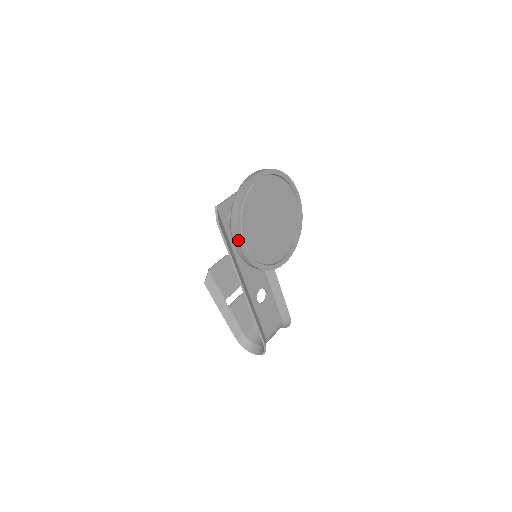
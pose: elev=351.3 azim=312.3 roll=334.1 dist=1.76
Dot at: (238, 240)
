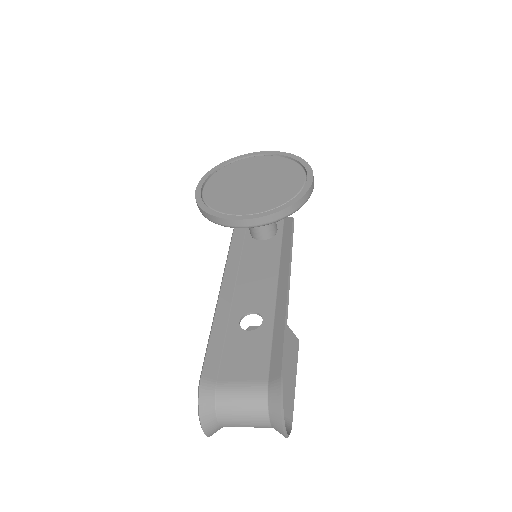
Dot at: (198, 184)
